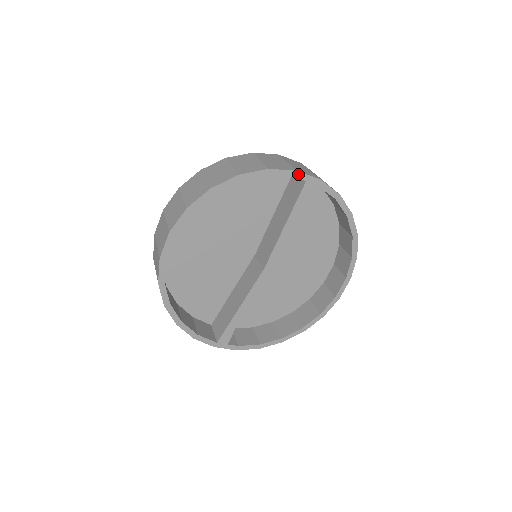
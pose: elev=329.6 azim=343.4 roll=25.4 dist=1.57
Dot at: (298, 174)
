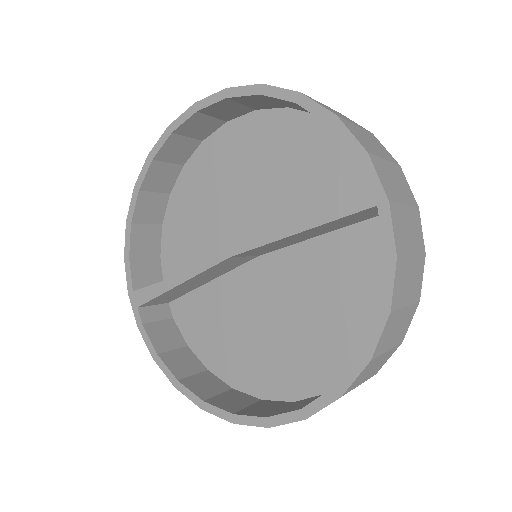
Dot at: (366, 160)
